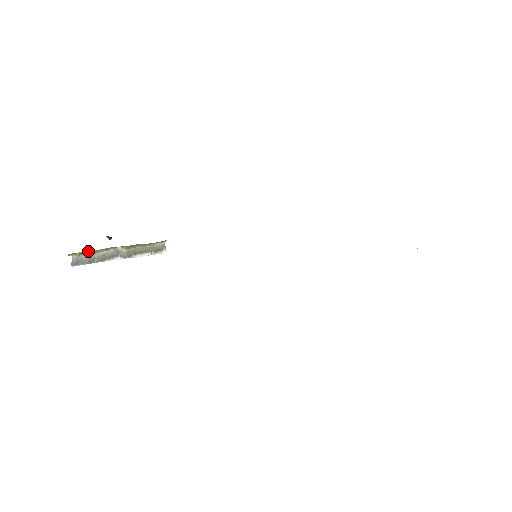
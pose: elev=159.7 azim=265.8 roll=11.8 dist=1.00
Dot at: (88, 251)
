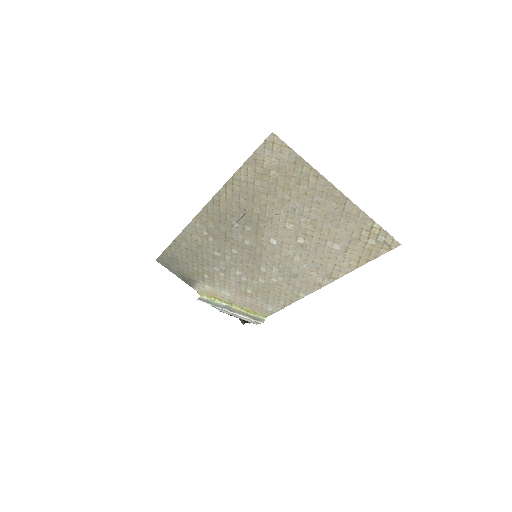
Dot at: (209, 297)
